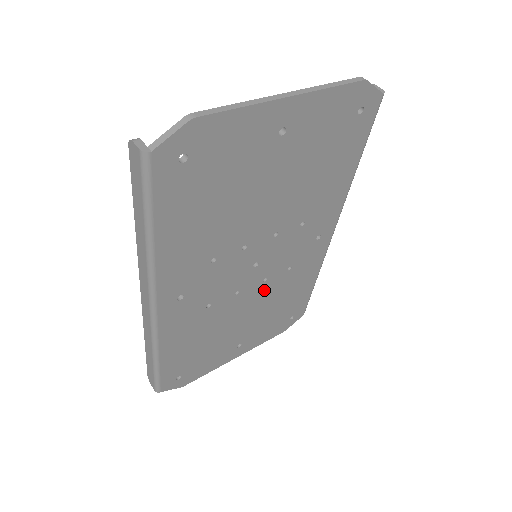
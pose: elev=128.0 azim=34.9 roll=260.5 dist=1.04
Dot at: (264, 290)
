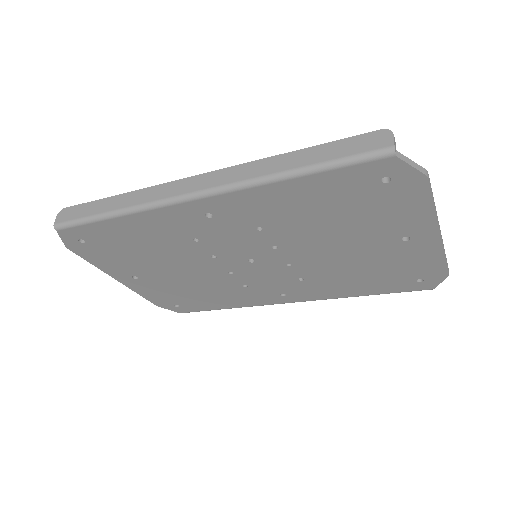
Dot at: (217, 275)
